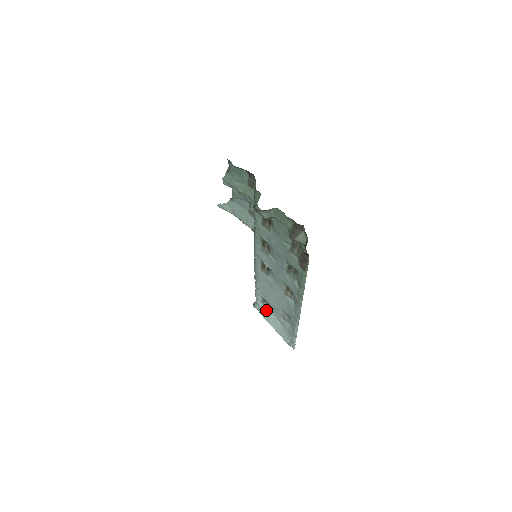
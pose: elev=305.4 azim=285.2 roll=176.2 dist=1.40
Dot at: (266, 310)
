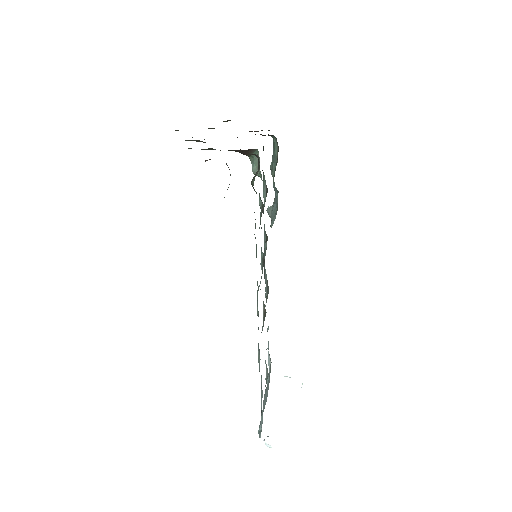
Dot at: occluded
